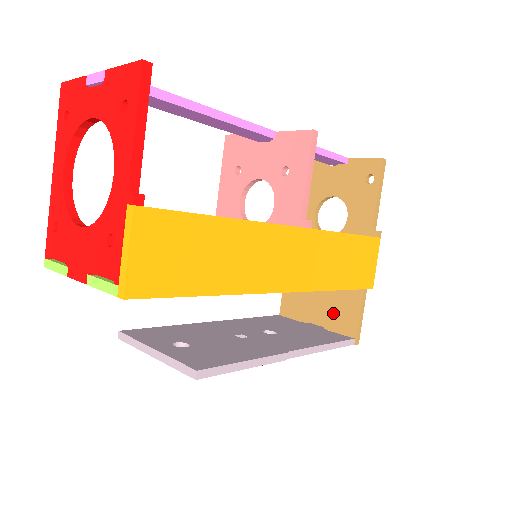
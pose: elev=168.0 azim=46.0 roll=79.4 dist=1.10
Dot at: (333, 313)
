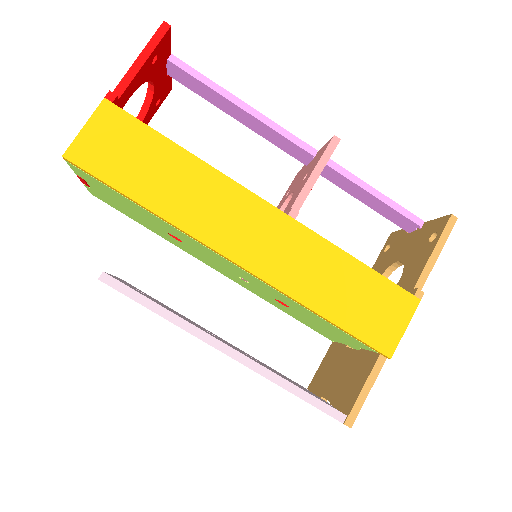
Dot at: (344, 385)
